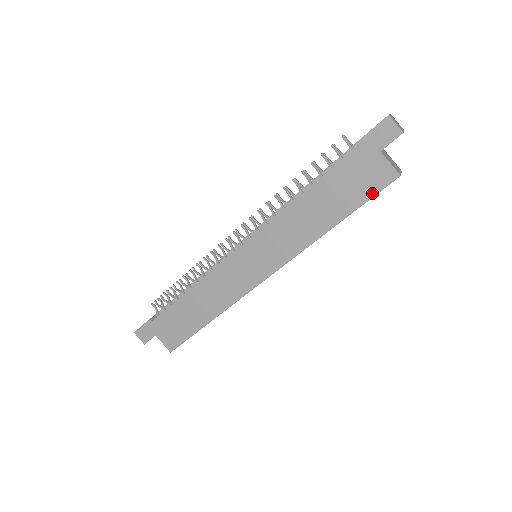
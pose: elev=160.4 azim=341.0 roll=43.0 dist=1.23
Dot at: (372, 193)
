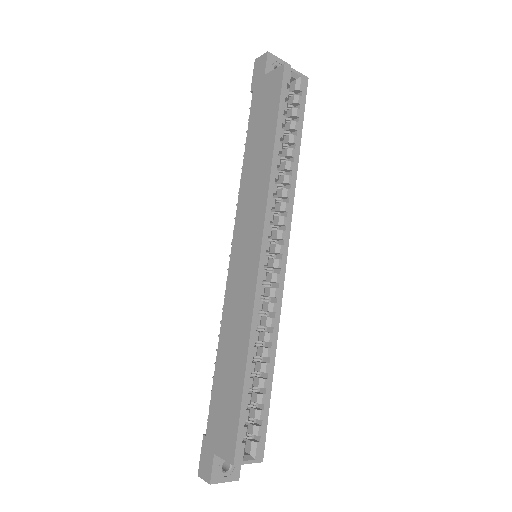
Dot at: (278, 95)
